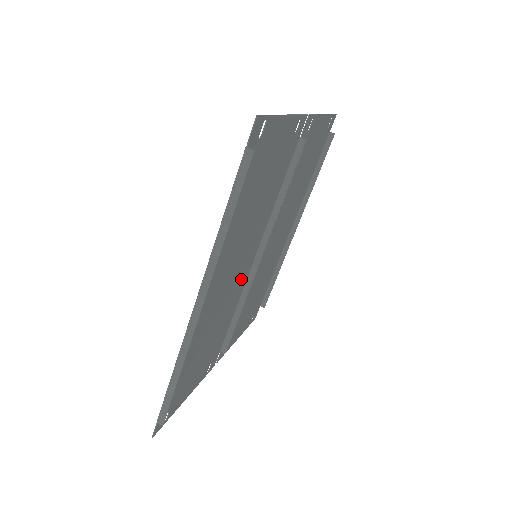
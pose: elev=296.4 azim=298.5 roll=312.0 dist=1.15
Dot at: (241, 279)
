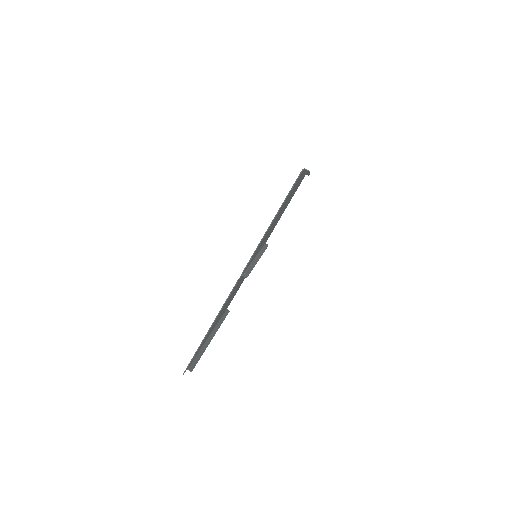
Dot at: occluded
